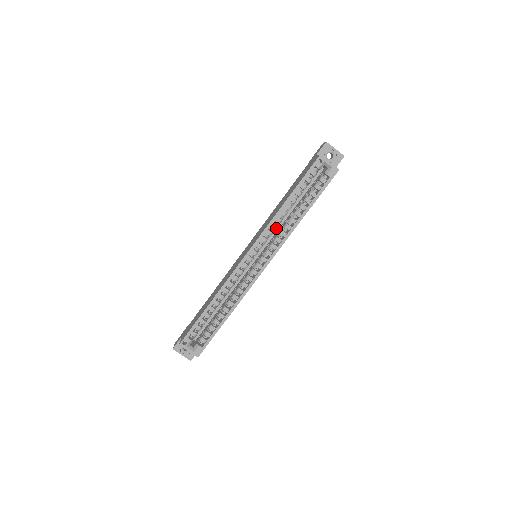
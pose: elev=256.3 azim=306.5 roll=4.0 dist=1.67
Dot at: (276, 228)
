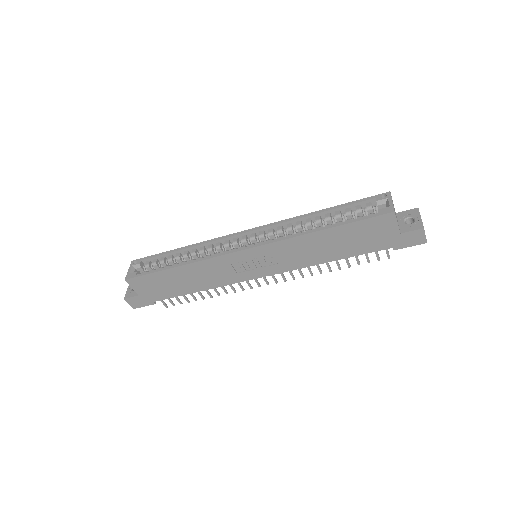
Dot at: occluded
